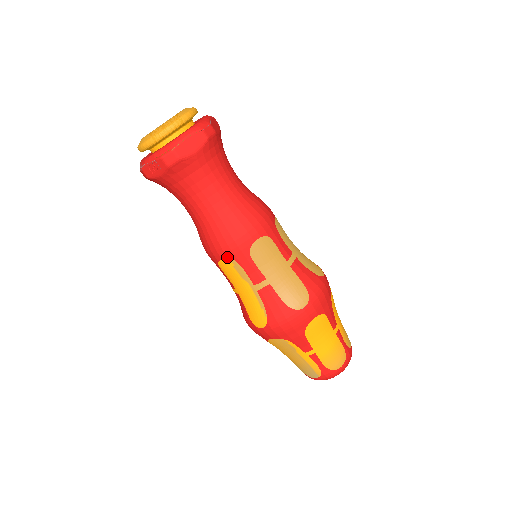
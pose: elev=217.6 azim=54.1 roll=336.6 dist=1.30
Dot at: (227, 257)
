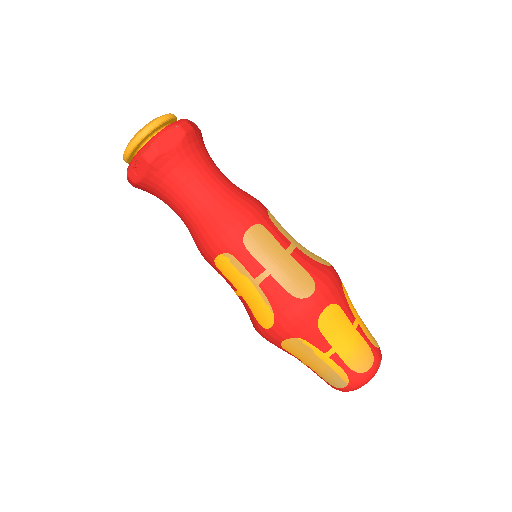
Dot at: (221, 252)
